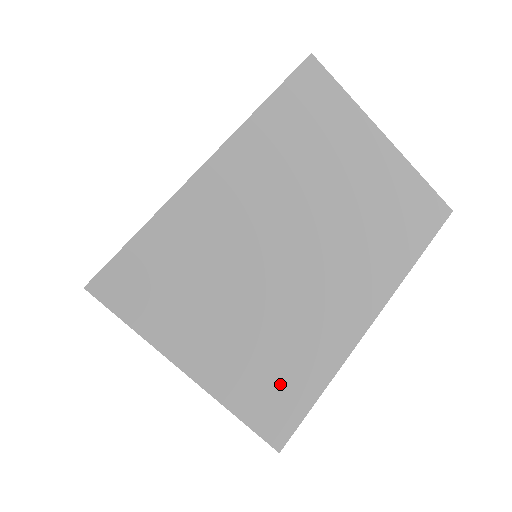
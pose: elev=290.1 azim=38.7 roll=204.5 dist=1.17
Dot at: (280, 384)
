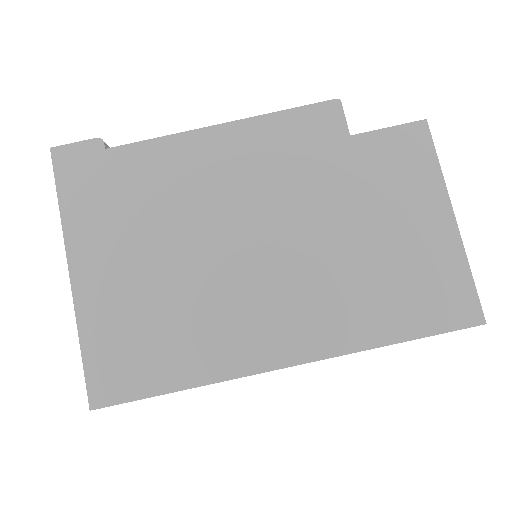
Dot at: occluded
